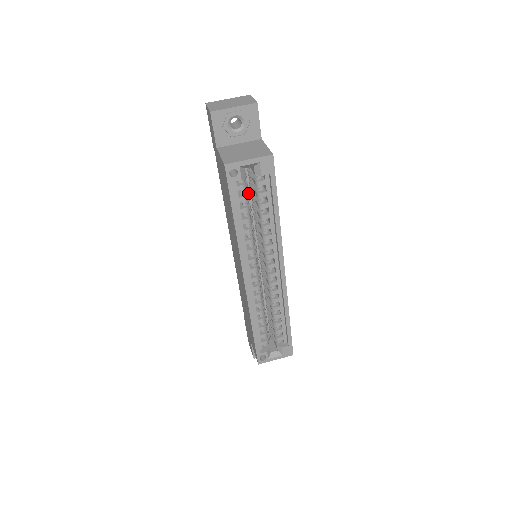
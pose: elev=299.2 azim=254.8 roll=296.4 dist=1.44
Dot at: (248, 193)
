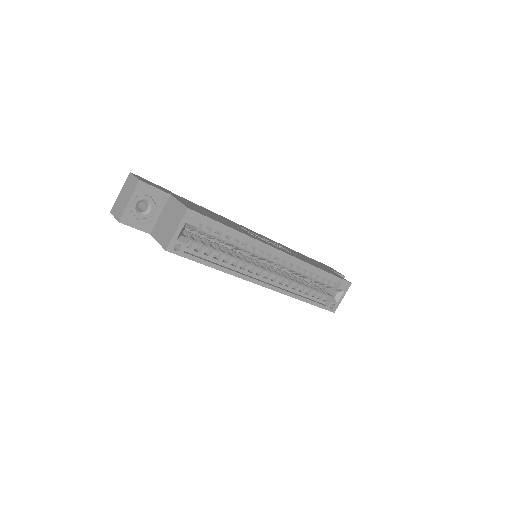
Dot at: (203, 238)
